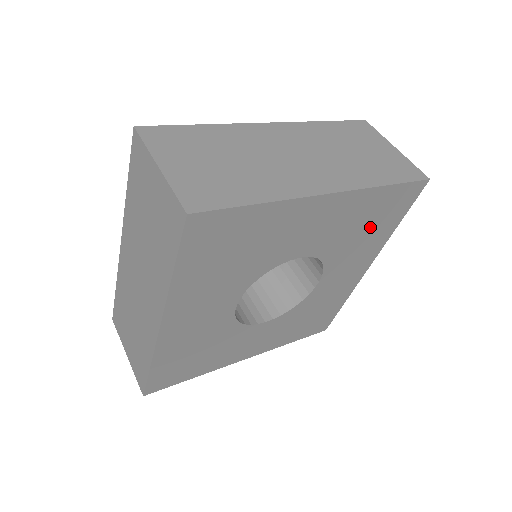
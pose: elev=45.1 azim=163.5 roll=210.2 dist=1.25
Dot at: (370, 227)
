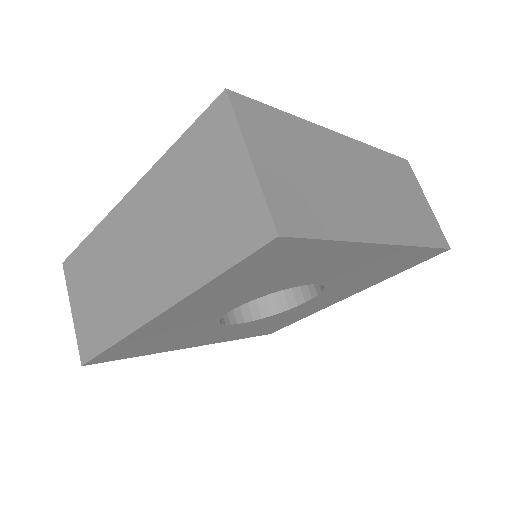
Dot at: (380, 272)
